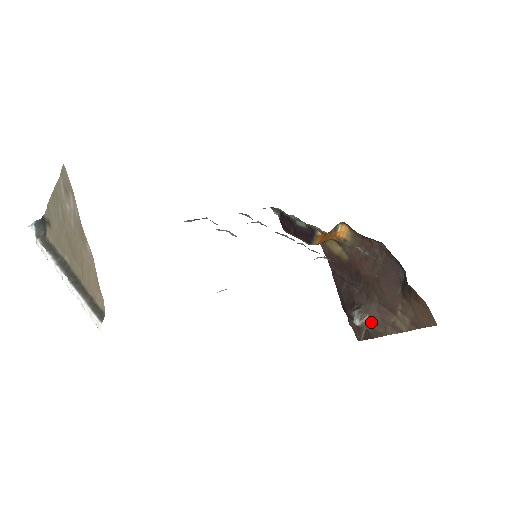
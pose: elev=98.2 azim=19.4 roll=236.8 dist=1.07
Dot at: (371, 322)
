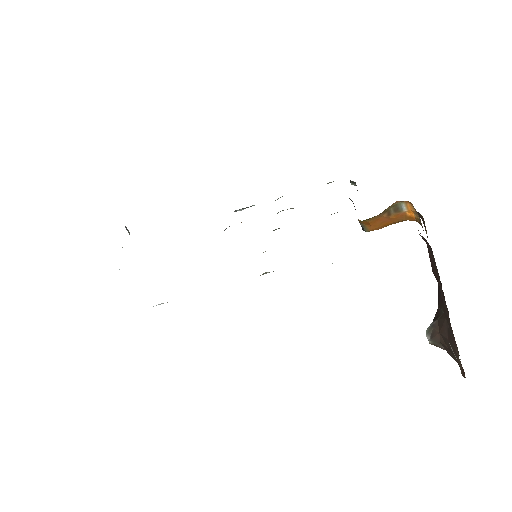
Dot at: (443, 344)
